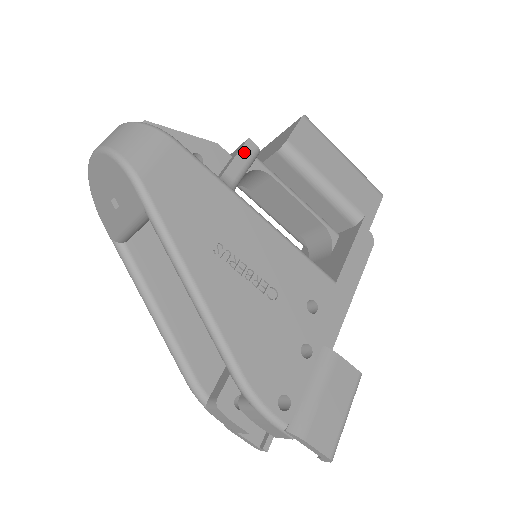
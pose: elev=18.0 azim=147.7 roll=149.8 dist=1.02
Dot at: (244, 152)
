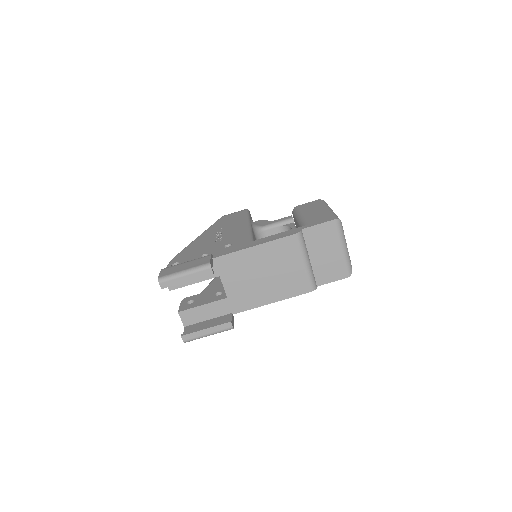
Dot at: (283, 219)
